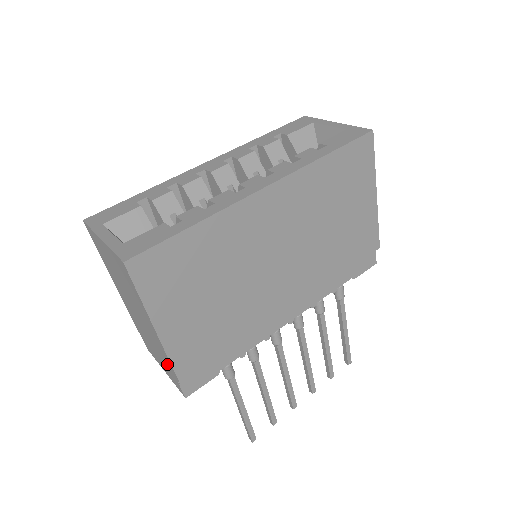
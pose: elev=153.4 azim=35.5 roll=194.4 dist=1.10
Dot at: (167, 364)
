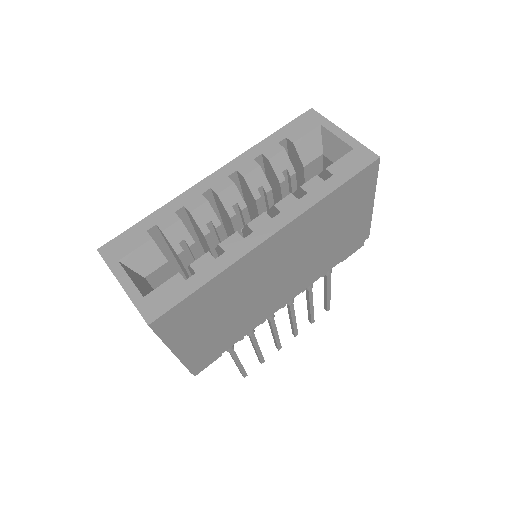
Dot at: occluded
